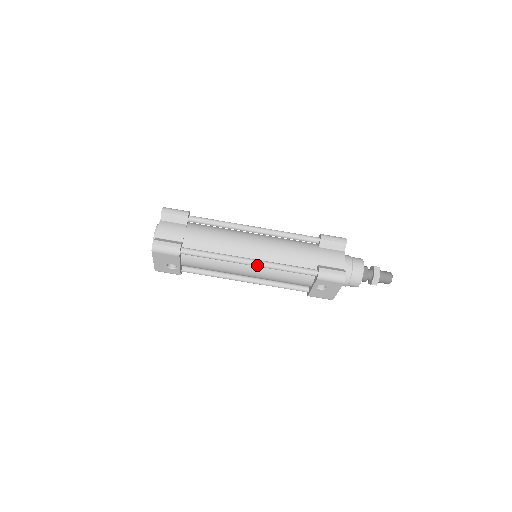
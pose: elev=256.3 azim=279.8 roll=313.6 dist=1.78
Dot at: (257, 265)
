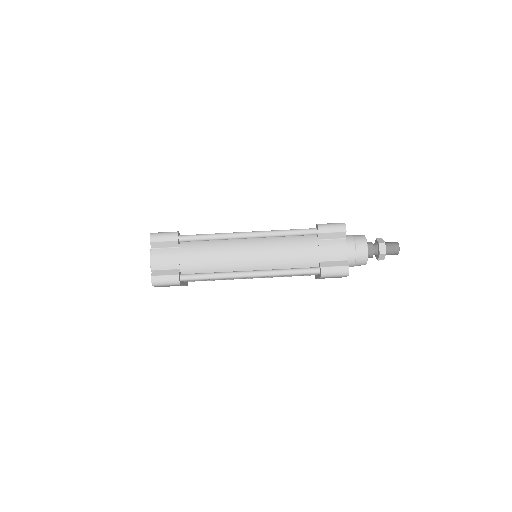
Dot at: (258, 276)
